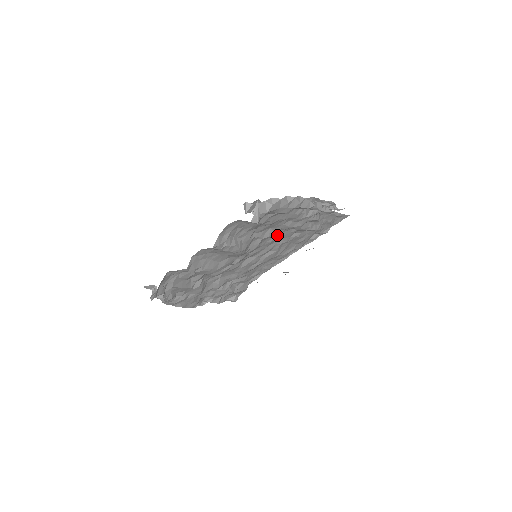
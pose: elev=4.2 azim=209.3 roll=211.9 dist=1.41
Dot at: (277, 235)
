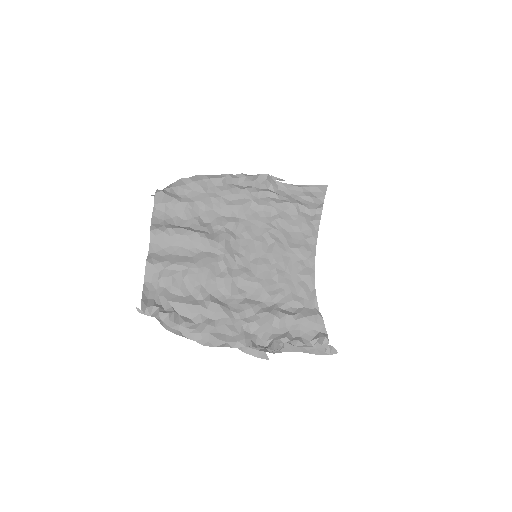
Dot at: (245, 223)
